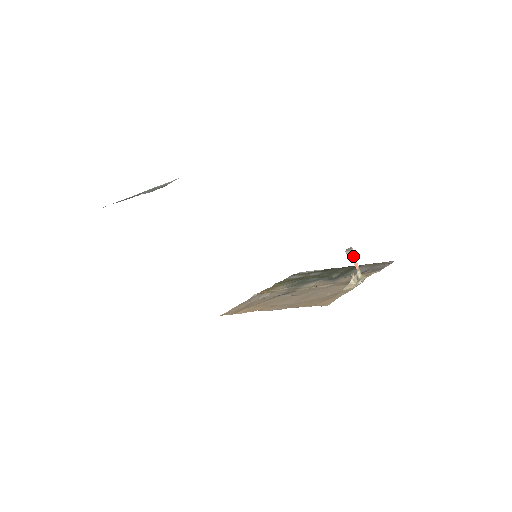
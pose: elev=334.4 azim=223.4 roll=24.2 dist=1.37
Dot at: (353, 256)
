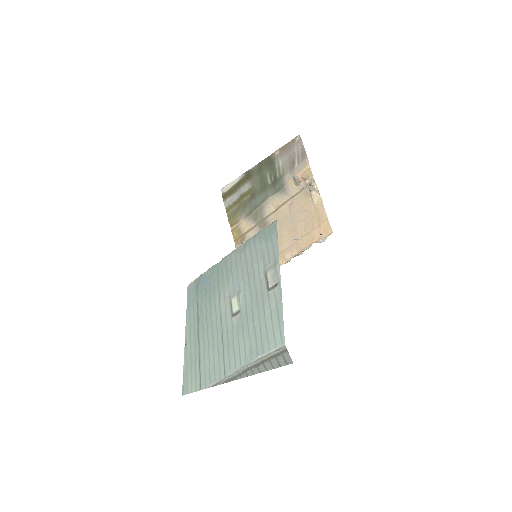
Dot at: (299, 180)
